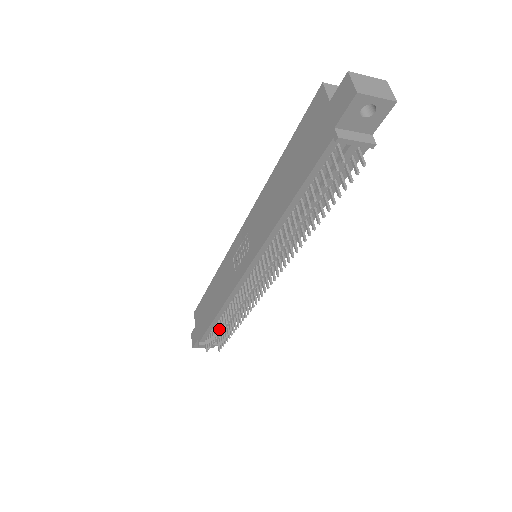
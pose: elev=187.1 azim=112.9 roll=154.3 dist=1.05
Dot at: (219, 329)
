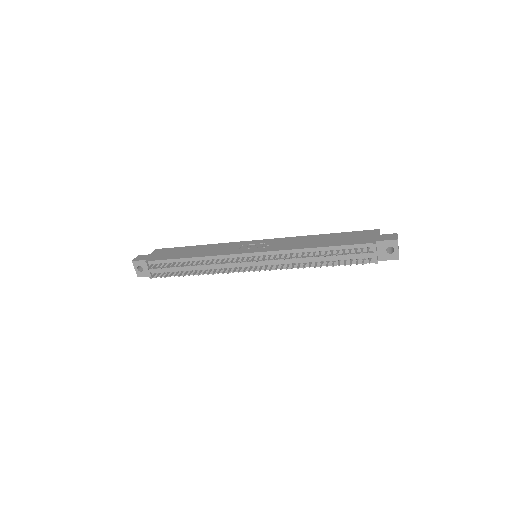
Dot at: (182, 265)
